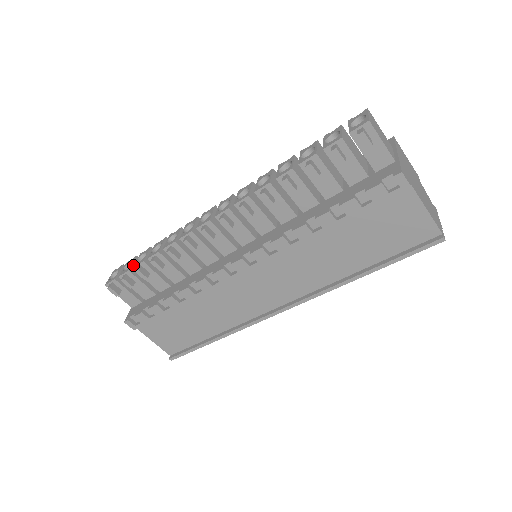
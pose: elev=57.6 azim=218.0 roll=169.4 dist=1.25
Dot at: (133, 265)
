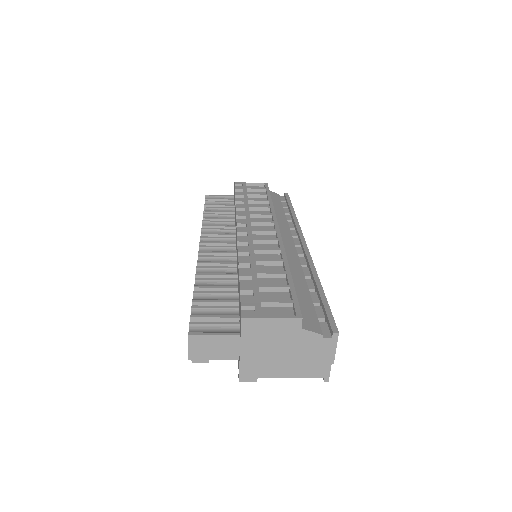
Dot at: occluded
